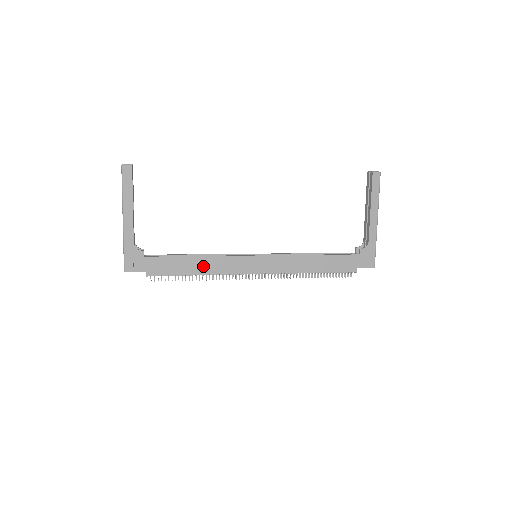
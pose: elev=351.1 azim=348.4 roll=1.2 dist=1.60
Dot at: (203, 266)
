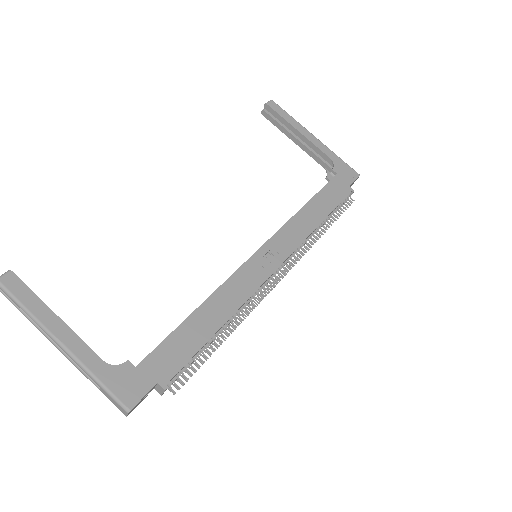
Dot at: (216, 312)
